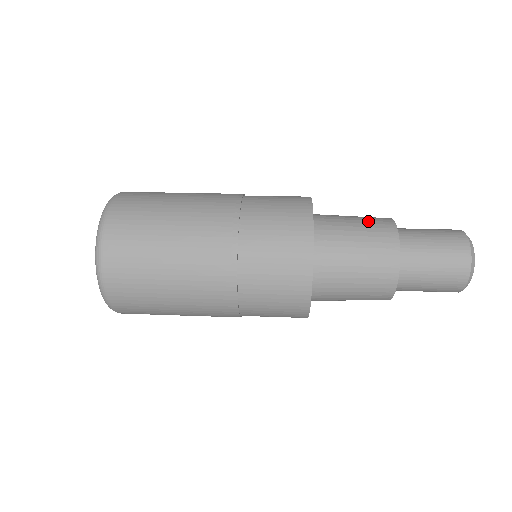
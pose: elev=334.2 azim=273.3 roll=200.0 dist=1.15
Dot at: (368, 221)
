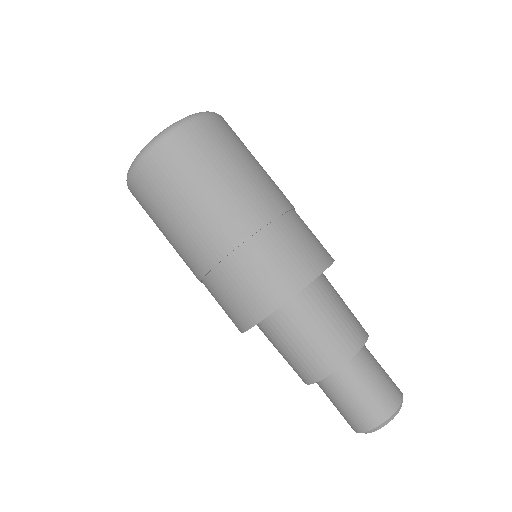
Dot at: (324, 345)
